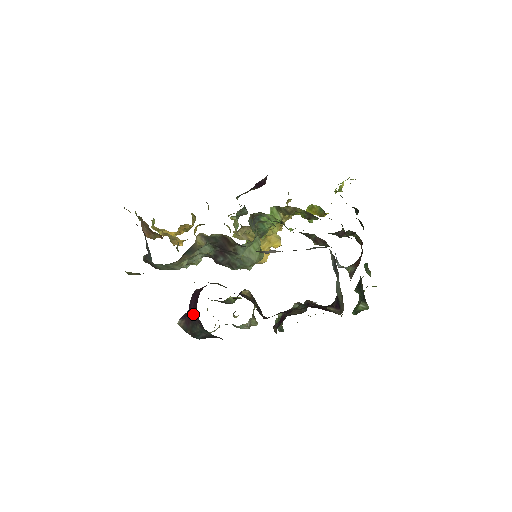
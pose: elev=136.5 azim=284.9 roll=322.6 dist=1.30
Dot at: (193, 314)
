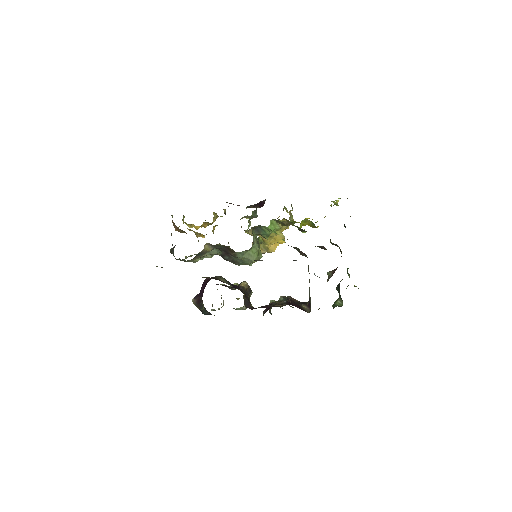
Dot at: (201, 298)
